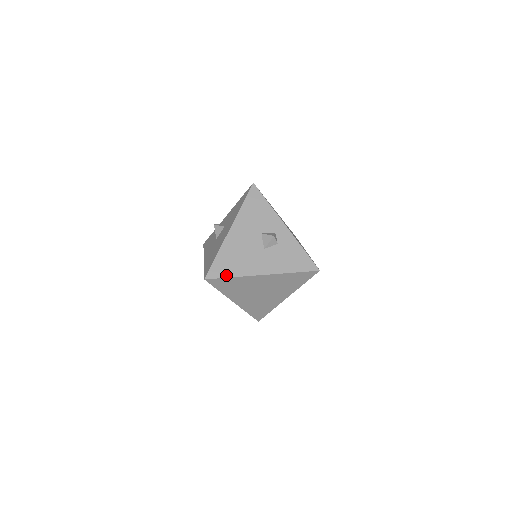
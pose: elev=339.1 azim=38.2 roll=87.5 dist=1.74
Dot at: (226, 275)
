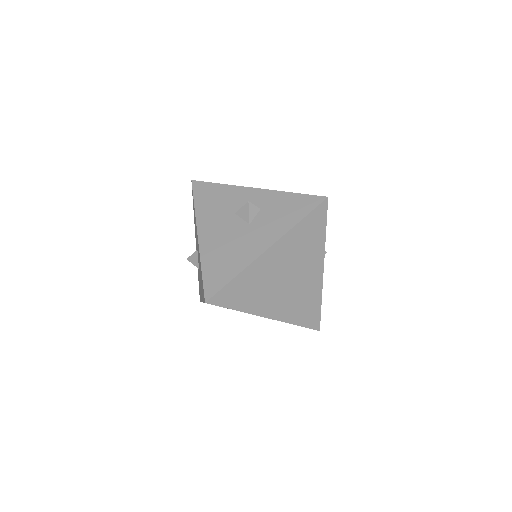
Dot at: (227, 280)
